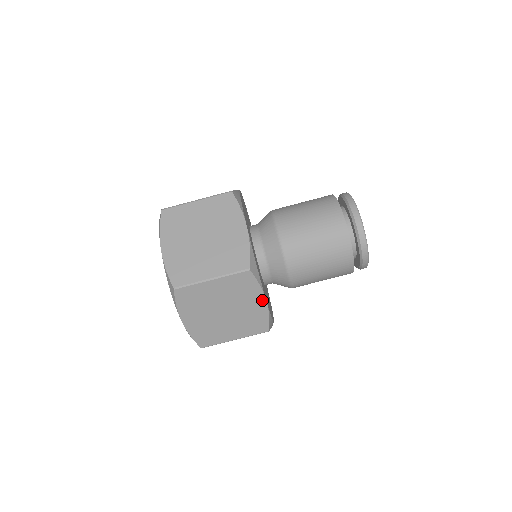
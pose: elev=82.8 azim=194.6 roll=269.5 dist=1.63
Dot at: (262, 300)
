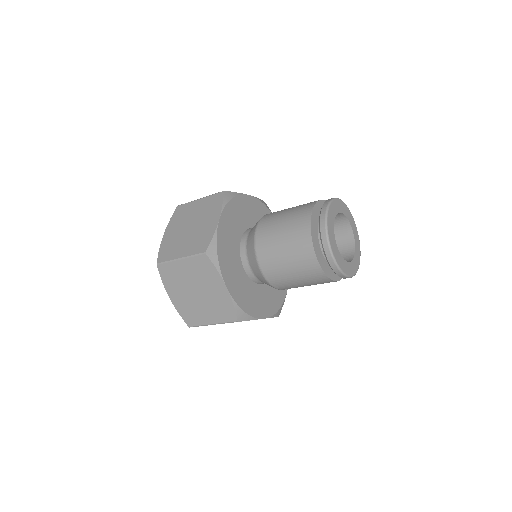
Dot at: occluded
